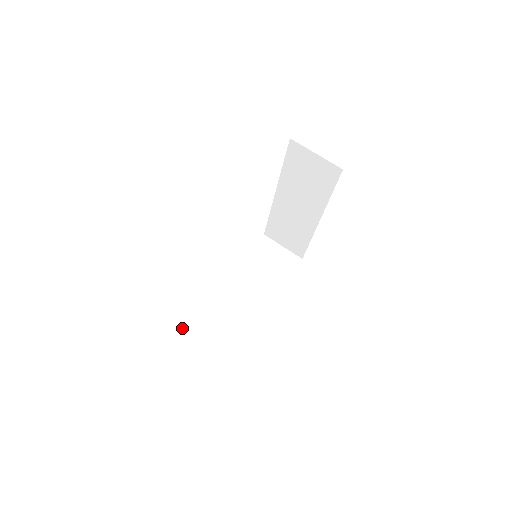
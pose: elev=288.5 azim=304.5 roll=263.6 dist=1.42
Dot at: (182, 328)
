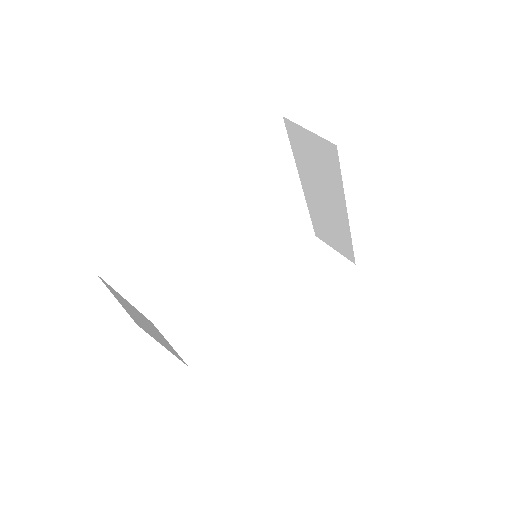
Dot at: (165, 330)
